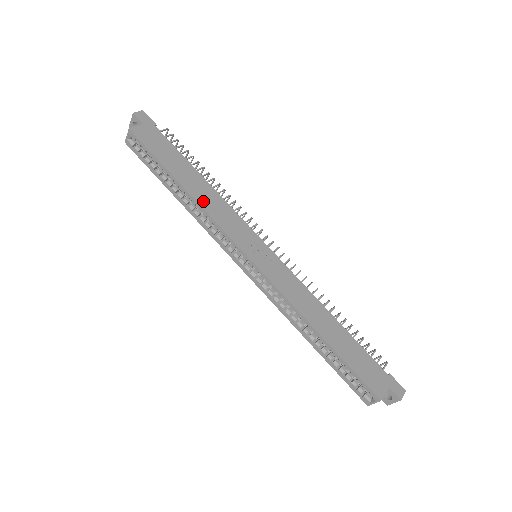
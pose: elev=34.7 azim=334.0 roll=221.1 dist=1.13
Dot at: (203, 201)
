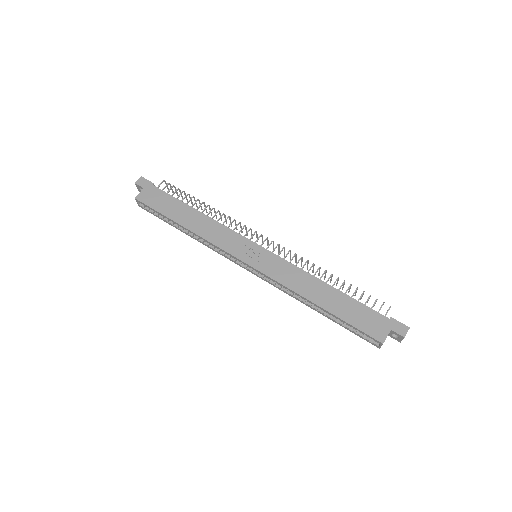
Dot at: (201, 231)
